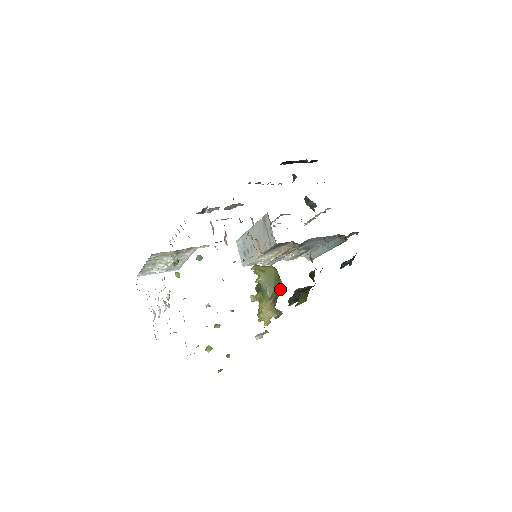
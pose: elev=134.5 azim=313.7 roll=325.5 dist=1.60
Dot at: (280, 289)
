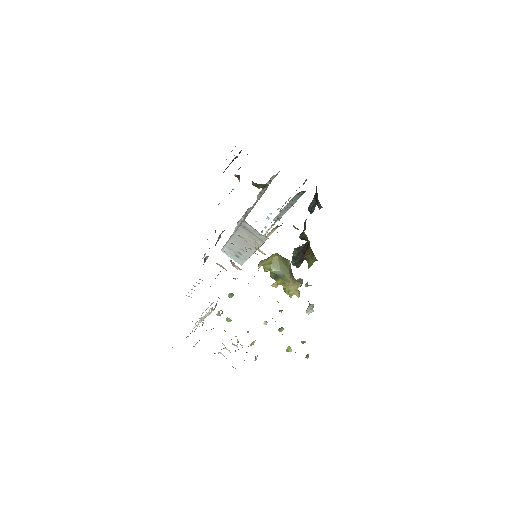
Dot at: (290, 265)
